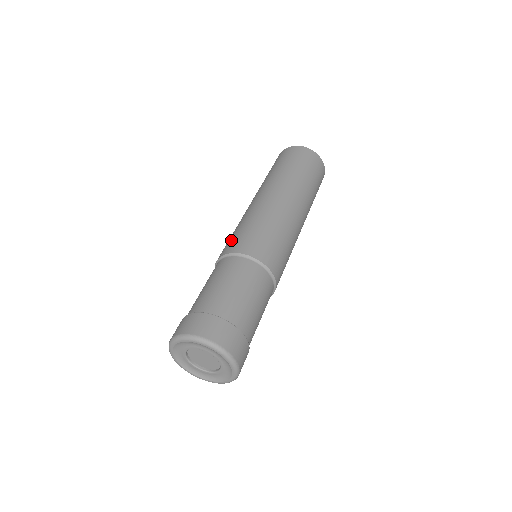
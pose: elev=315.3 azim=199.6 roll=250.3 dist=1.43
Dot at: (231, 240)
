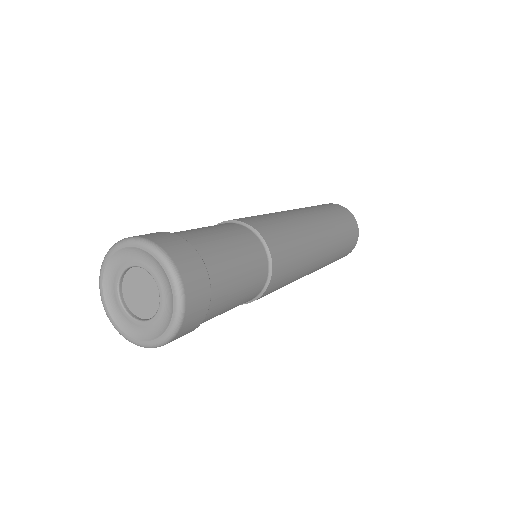
Dot at: (250, 217)
